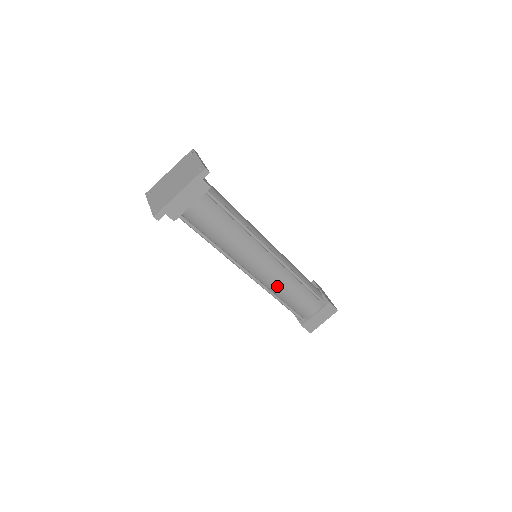
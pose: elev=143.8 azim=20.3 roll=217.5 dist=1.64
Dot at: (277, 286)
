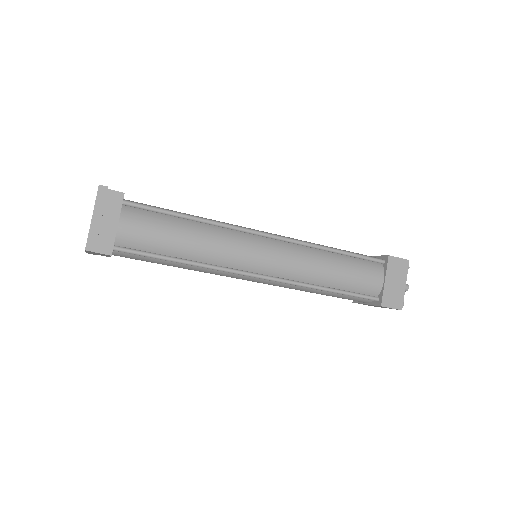
Dot at: occluded
